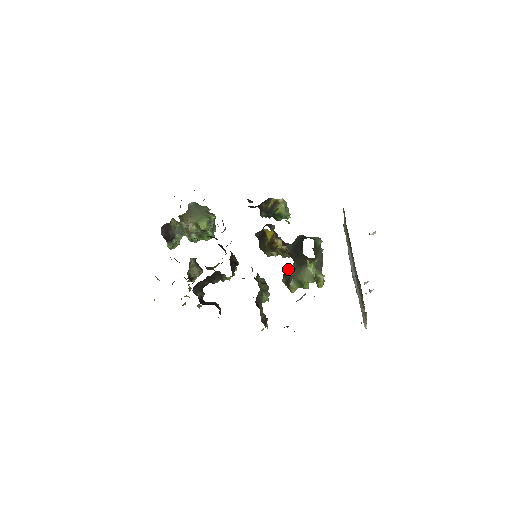
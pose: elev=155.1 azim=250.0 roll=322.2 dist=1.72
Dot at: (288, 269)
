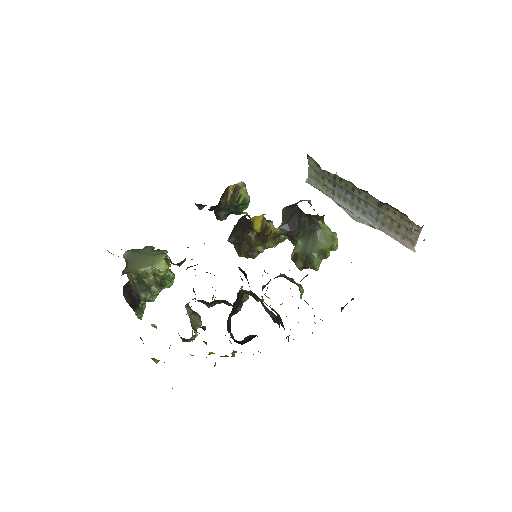
Dot at: (296, 249)
